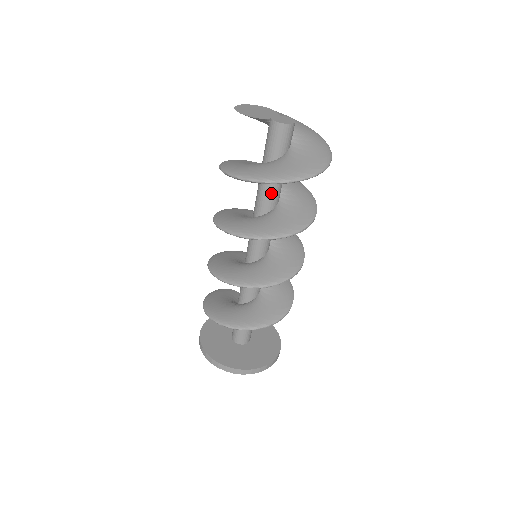
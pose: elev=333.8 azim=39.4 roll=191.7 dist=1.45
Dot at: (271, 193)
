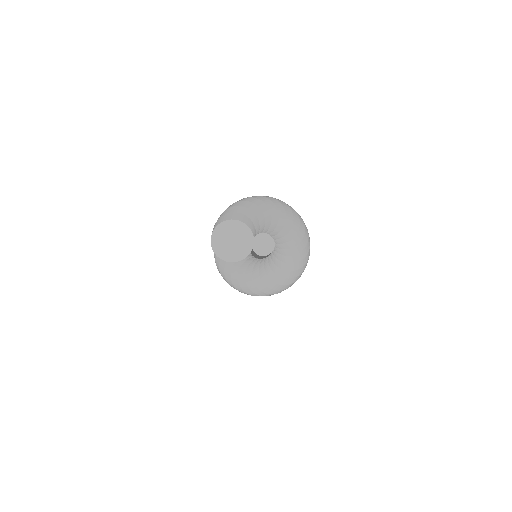
Dot at: occluded
